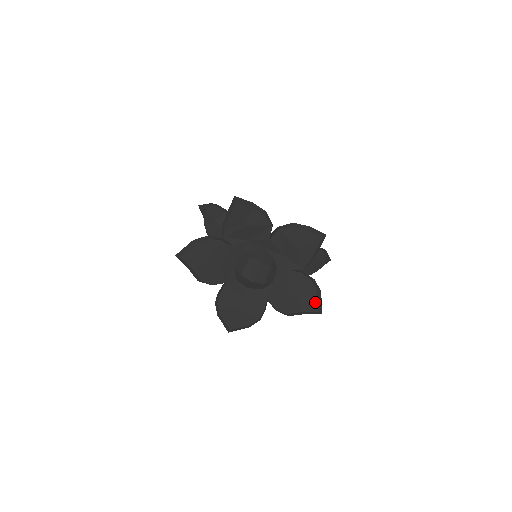
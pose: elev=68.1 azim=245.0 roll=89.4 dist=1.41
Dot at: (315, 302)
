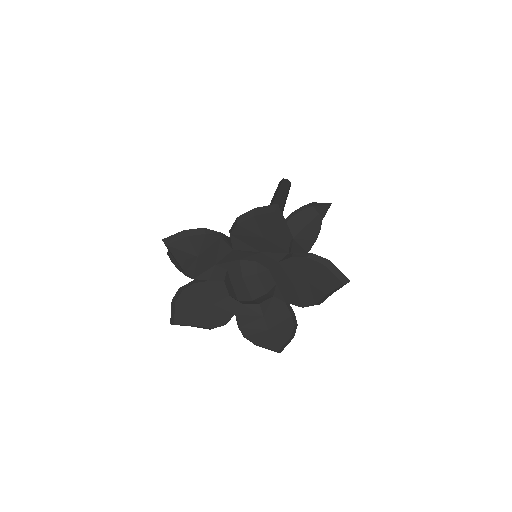
Dot at: (331, 276)
